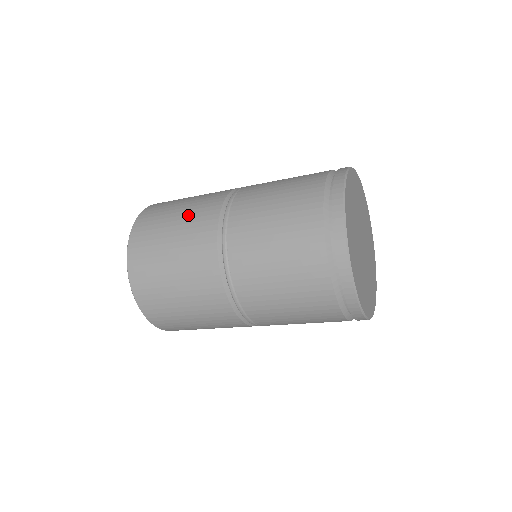
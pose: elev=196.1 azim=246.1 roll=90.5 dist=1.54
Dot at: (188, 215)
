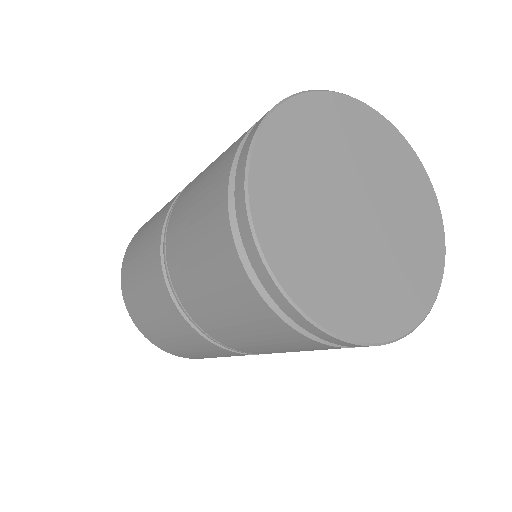
Dot at: (144, 252)
